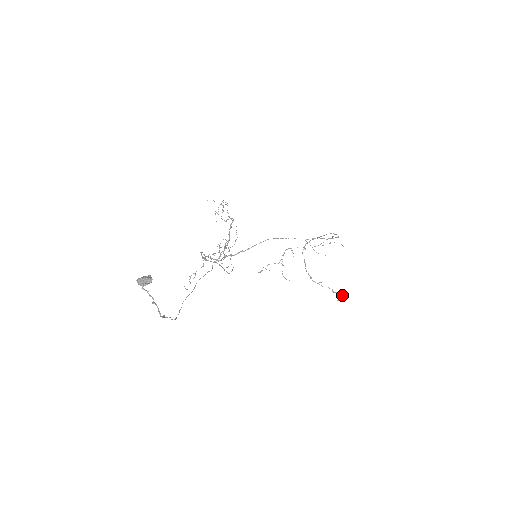
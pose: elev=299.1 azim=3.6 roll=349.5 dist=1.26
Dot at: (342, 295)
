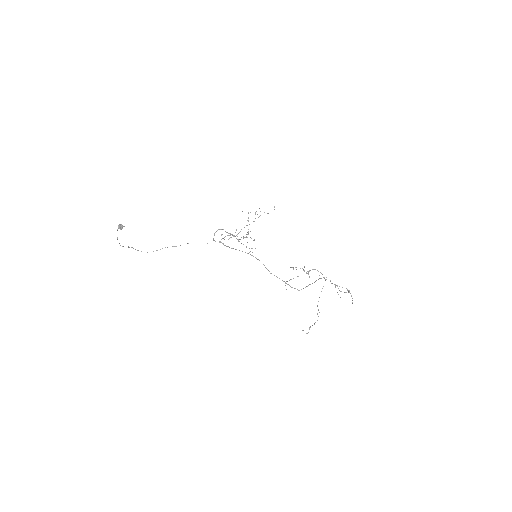
Dot at: (309, 329)
